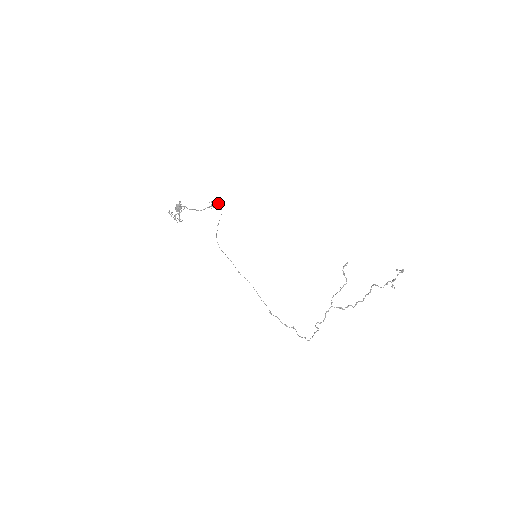
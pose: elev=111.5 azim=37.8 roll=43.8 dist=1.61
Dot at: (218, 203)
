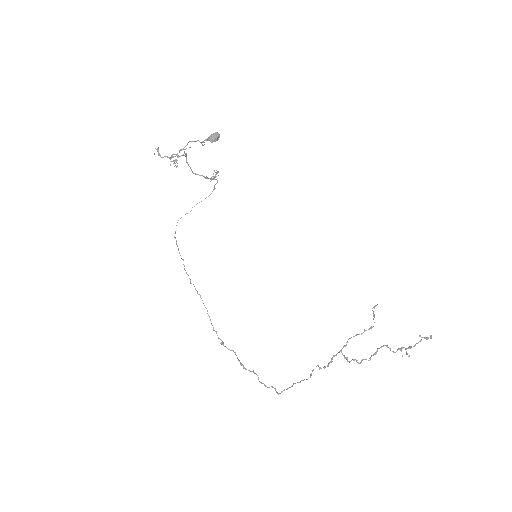
Dot at: (217, 180)
